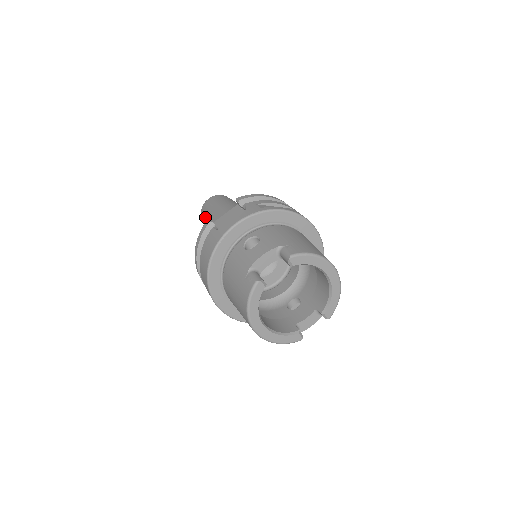
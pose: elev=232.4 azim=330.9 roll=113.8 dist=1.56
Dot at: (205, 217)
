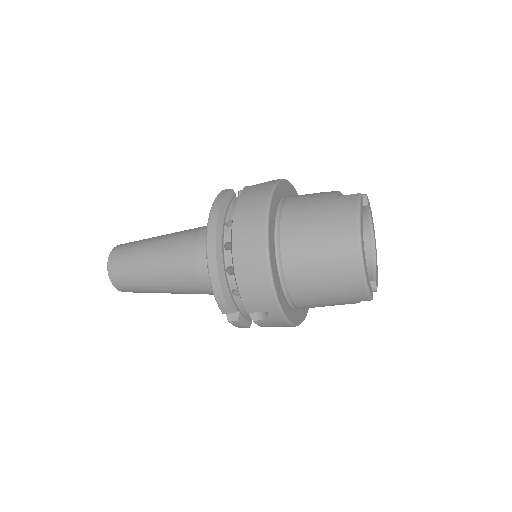
Dot at: (135, 247)
